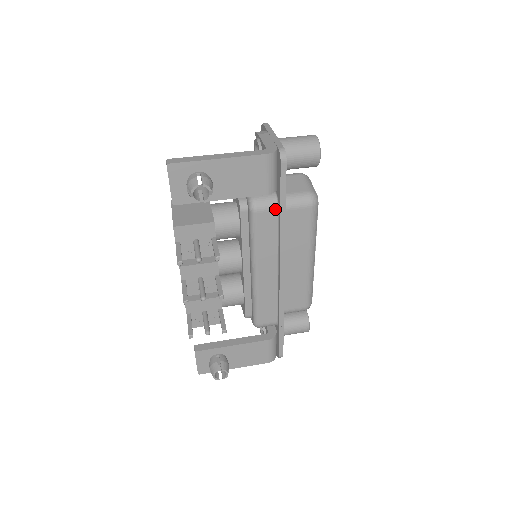
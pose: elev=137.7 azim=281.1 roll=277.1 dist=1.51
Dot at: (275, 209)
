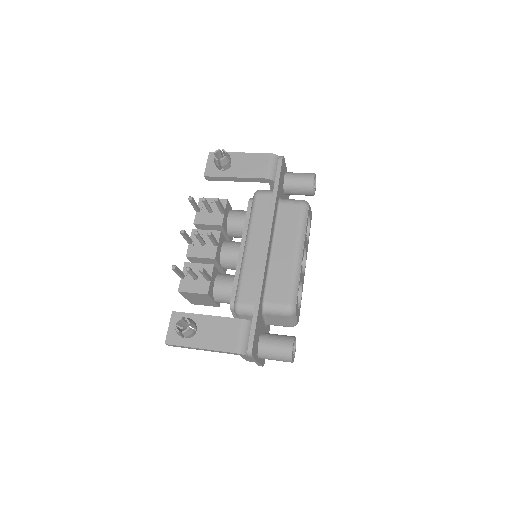
Dot at: (271, 194)
